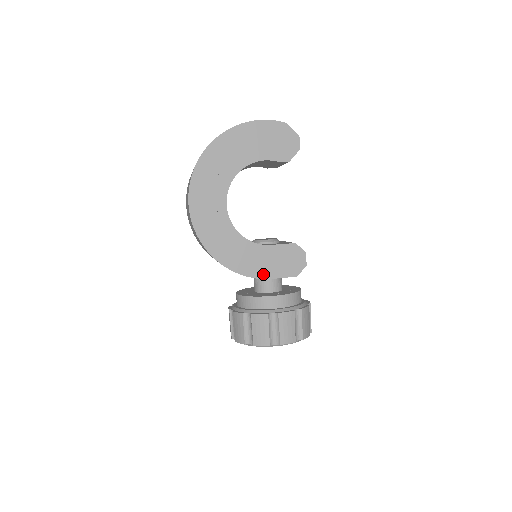
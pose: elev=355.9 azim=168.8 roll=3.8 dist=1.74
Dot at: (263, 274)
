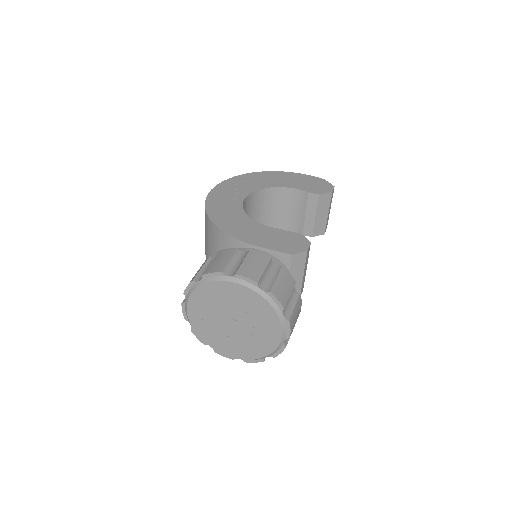
Dot at: (253, 242)
